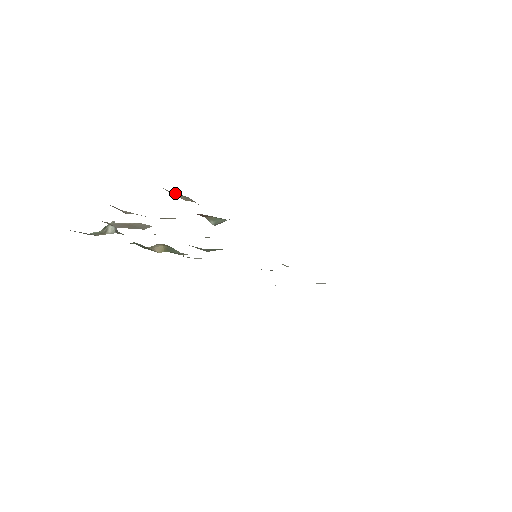
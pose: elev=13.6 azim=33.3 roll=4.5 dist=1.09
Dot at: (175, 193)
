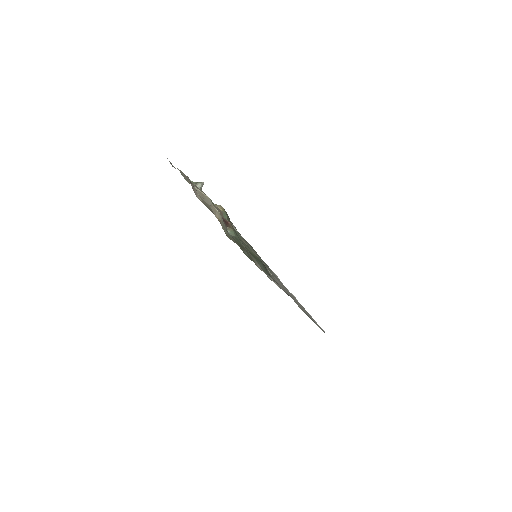
Dot at: (217, 210)
